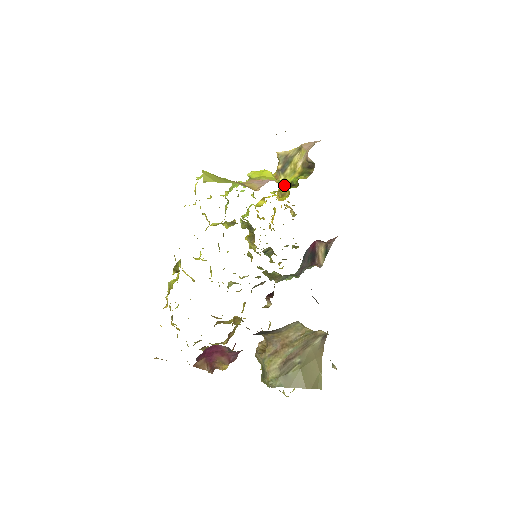
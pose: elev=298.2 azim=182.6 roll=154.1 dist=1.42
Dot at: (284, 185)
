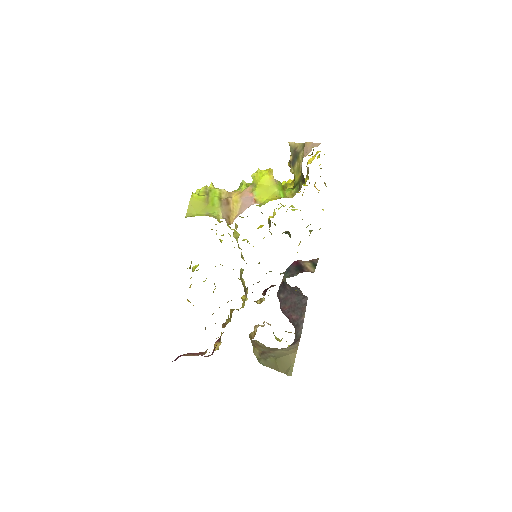
Dot at: occluded
